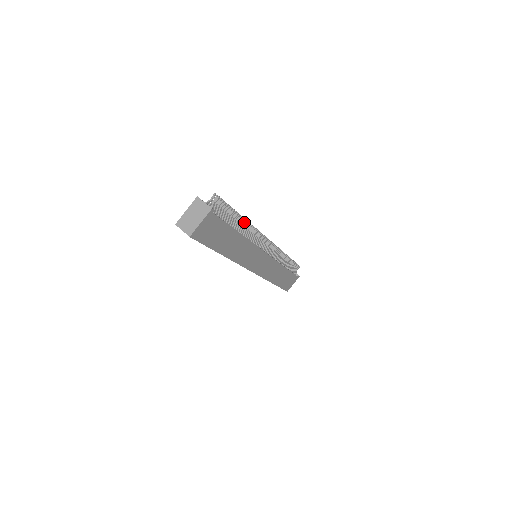
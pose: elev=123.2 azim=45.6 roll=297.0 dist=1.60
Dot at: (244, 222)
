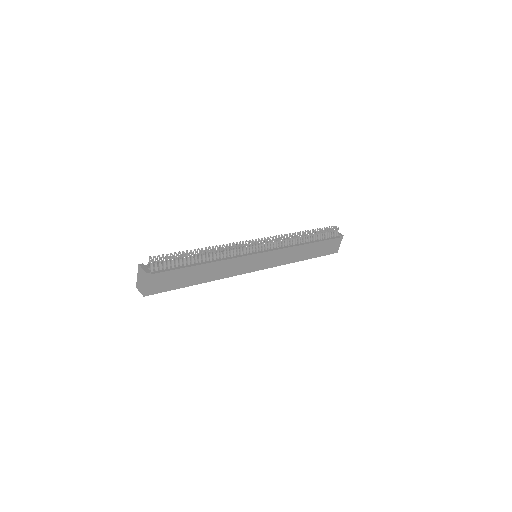
Dot at: (206, 251)
